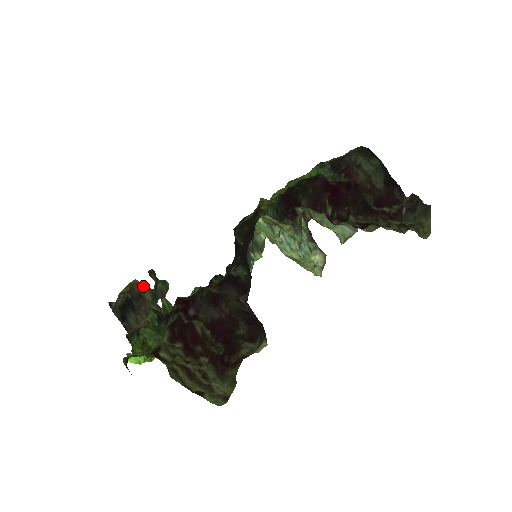
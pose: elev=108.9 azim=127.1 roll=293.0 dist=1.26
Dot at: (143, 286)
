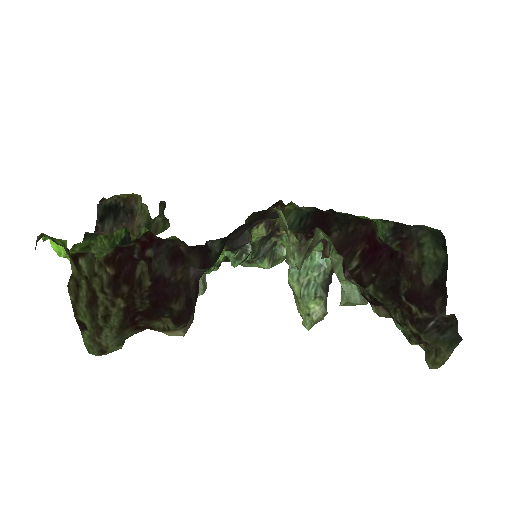
Dot at: (145, 208)
